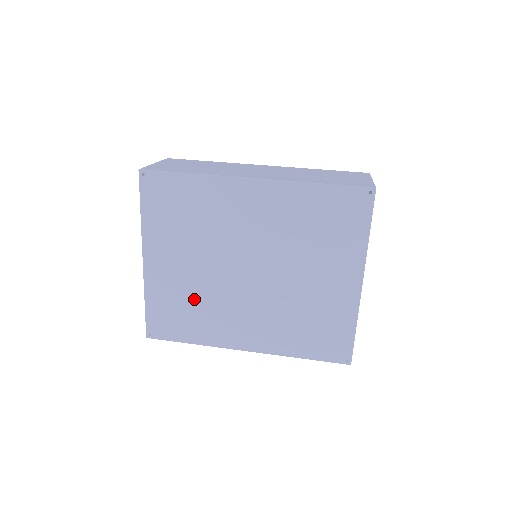
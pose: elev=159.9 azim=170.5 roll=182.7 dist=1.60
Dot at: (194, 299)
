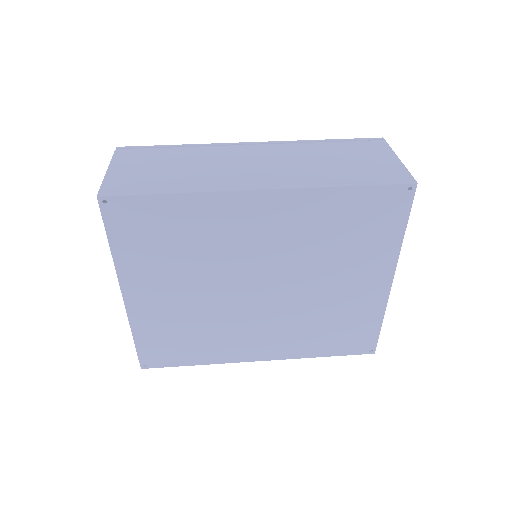
Dot at: (195, 325)
